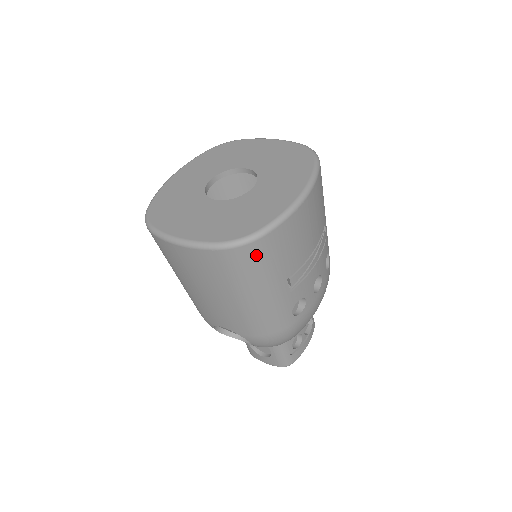
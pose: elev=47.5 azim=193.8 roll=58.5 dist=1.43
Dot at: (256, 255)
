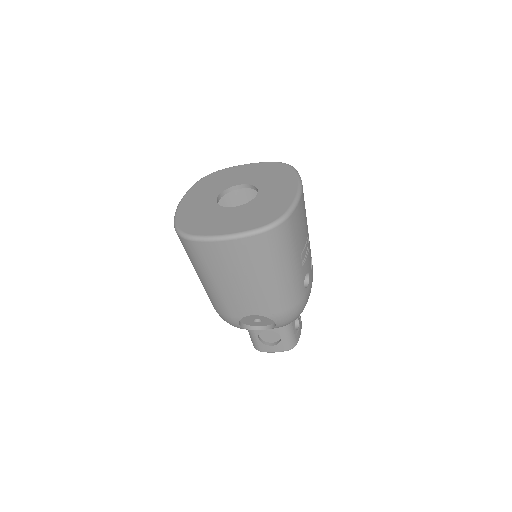
Dot at: (285, 233)
